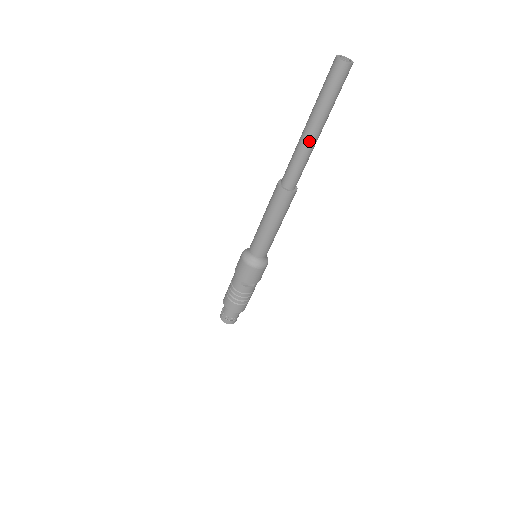
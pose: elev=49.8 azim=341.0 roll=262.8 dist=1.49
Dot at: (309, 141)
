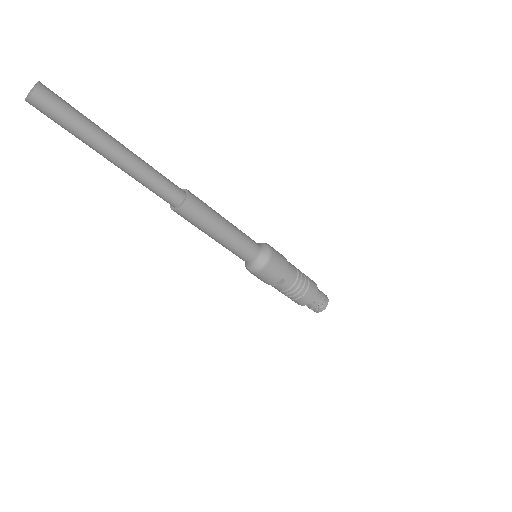
Dot at: (121, 168)
